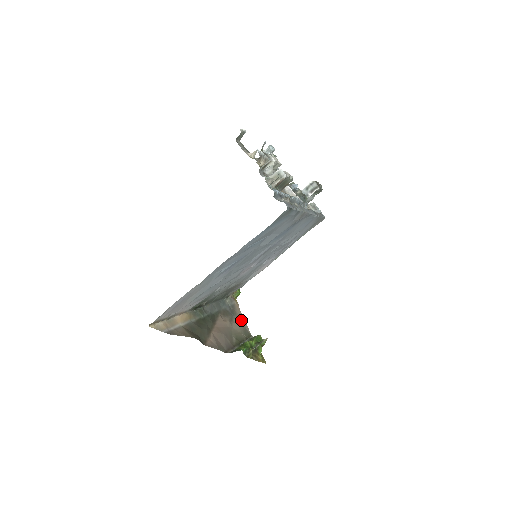
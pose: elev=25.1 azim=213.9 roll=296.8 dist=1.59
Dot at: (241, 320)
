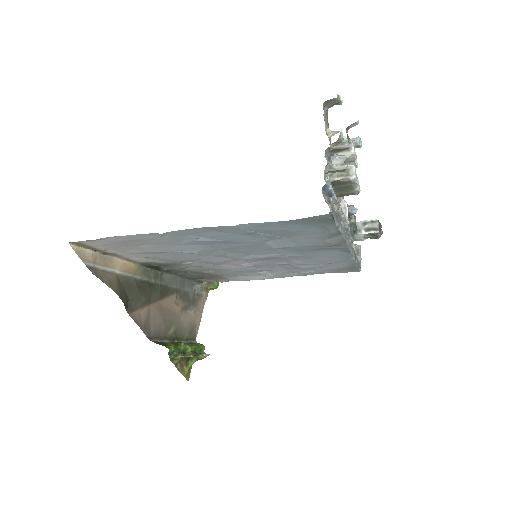
Dot at: (197, 316)
